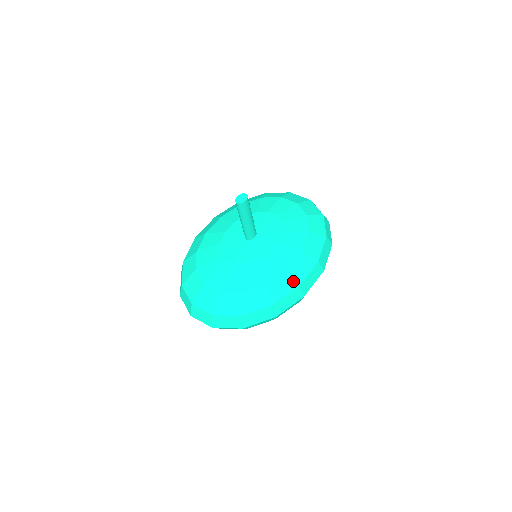
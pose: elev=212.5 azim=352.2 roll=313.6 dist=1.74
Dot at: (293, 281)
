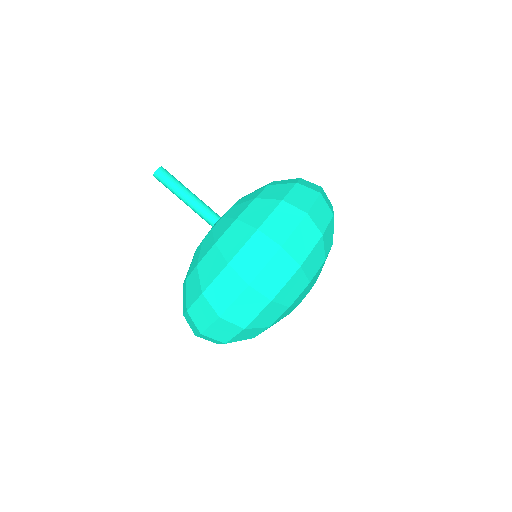
Dot at: occluded
